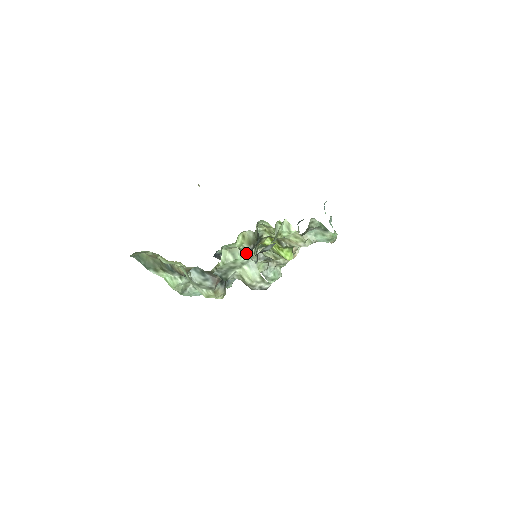
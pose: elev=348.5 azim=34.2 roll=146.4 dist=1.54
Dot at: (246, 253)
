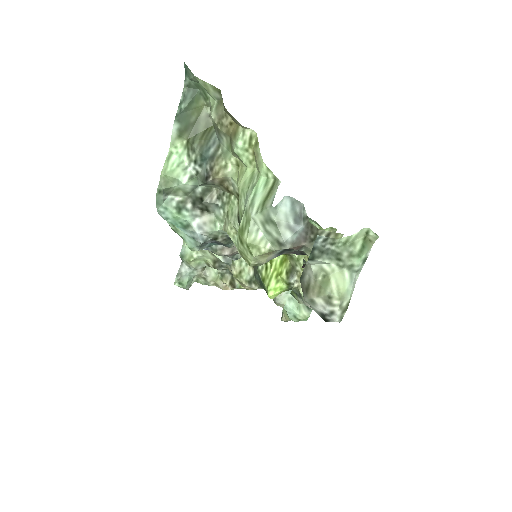
Dot at: occluded
